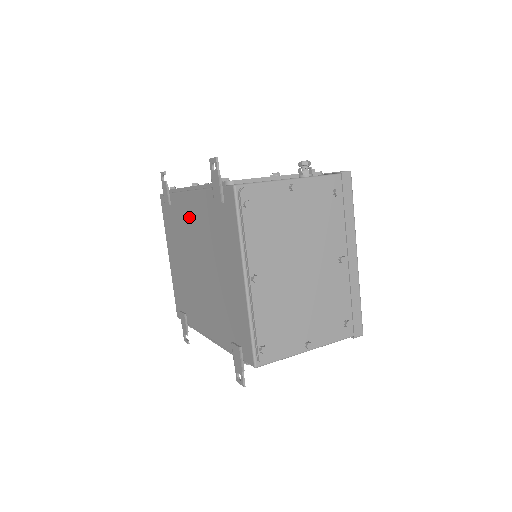
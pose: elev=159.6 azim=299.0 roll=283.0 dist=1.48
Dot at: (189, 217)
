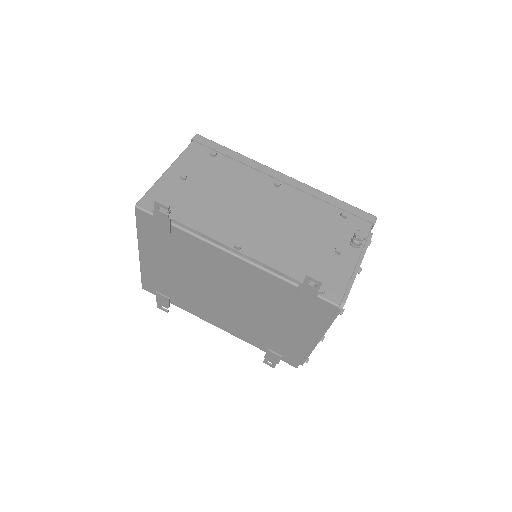
Dot at: (221, 267)
